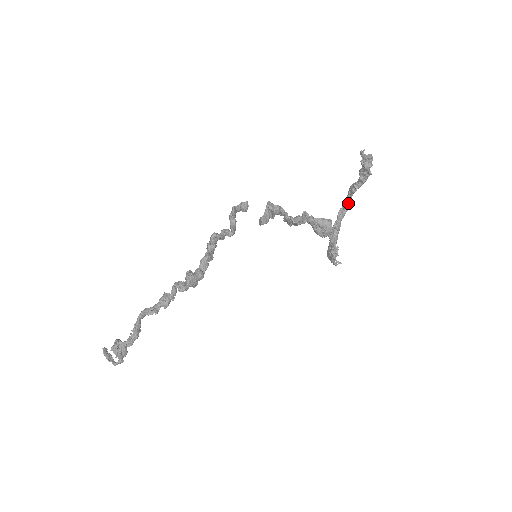
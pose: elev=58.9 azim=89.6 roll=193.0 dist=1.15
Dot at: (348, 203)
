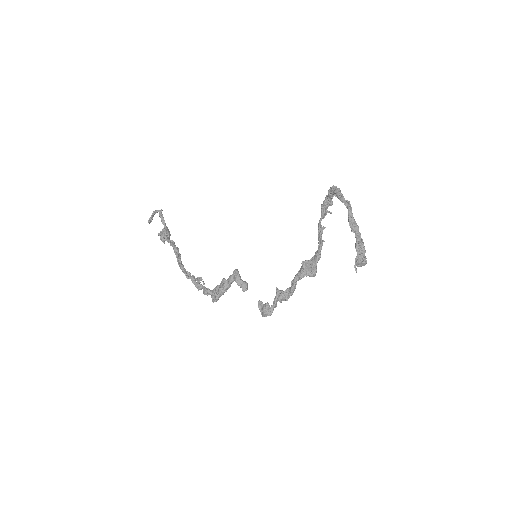
Dot at: (348, 206)
